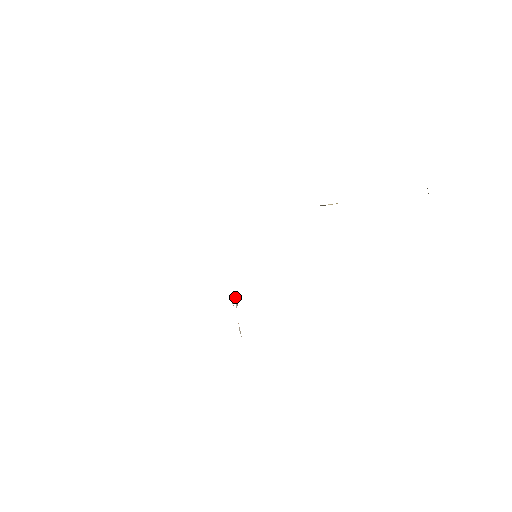
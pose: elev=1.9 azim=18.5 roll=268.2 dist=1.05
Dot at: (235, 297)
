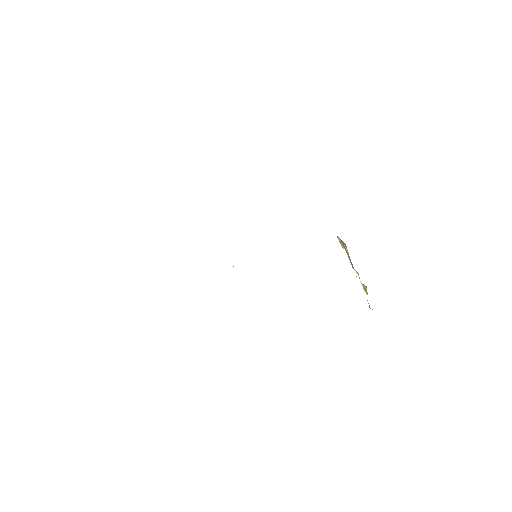
Dot at: occluded
